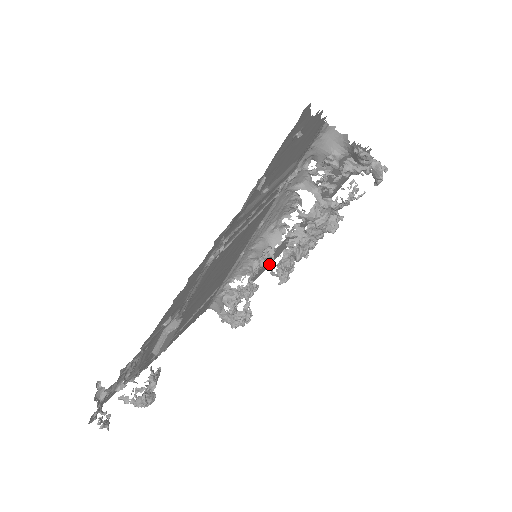
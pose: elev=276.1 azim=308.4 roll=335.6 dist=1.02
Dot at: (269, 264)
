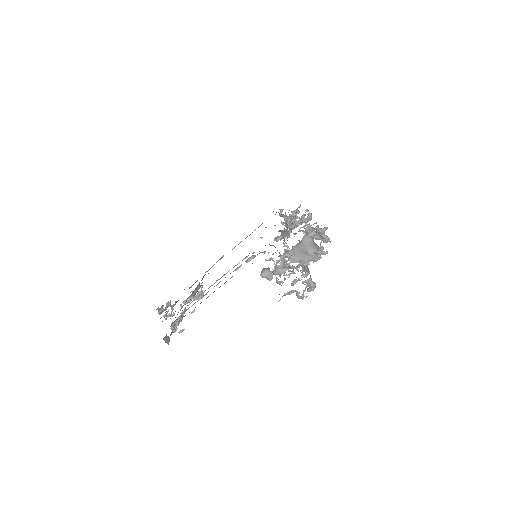
Dot at: occluded
